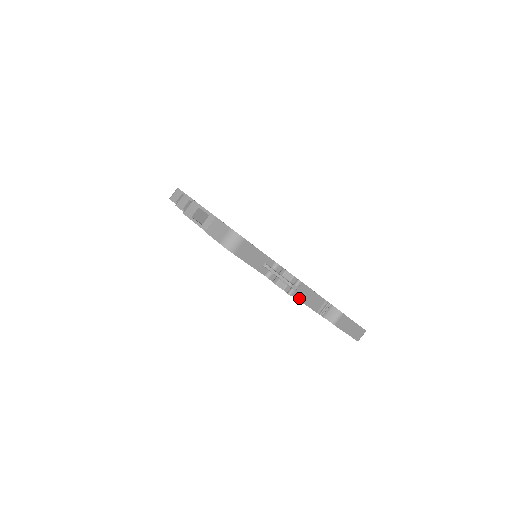
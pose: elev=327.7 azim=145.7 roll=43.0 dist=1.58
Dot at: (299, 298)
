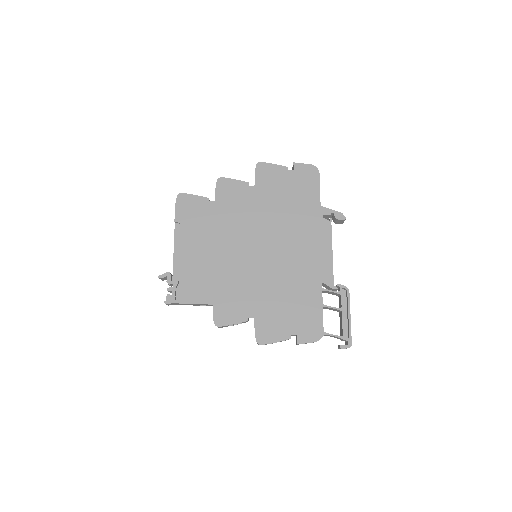
Dot at: occluded
